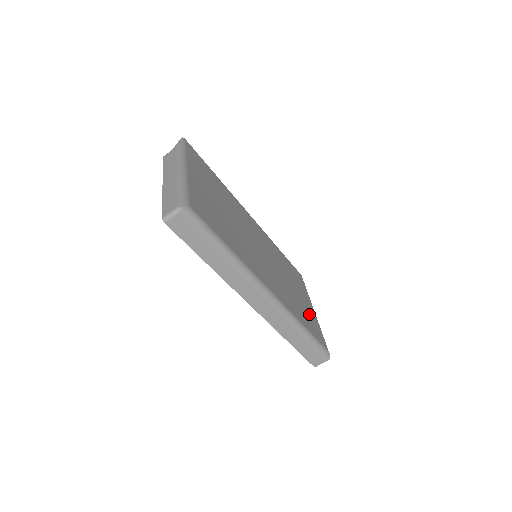
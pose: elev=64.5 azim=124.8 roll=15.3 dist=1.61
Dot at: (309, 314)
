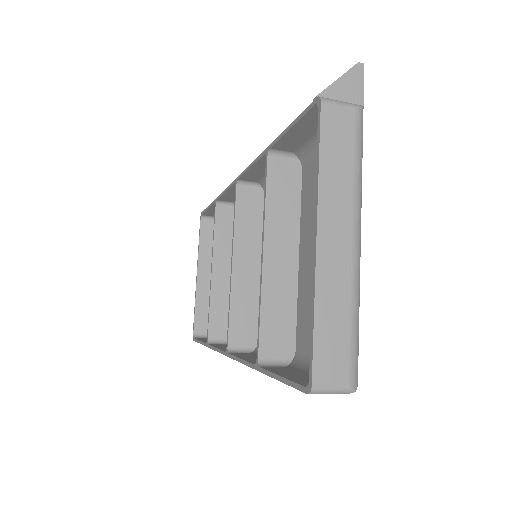
Dot at: occluded
